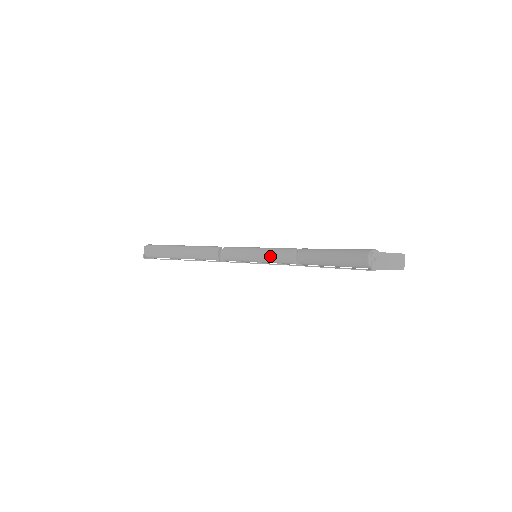
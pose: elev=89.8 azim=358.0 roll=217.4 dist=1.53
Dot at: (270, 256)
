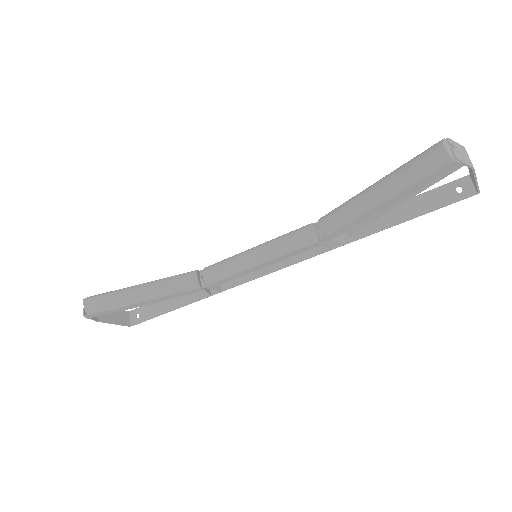
Dot at: (278, 245)
